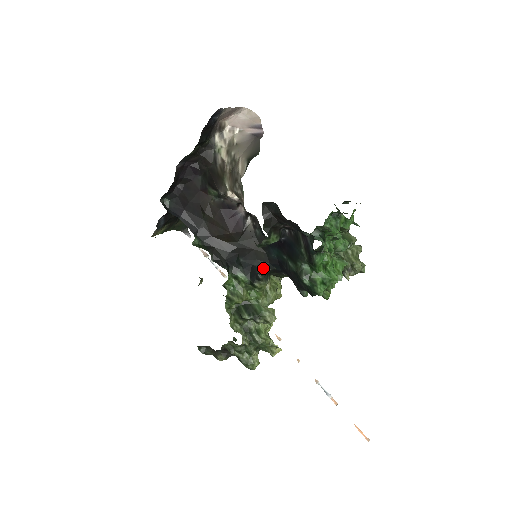
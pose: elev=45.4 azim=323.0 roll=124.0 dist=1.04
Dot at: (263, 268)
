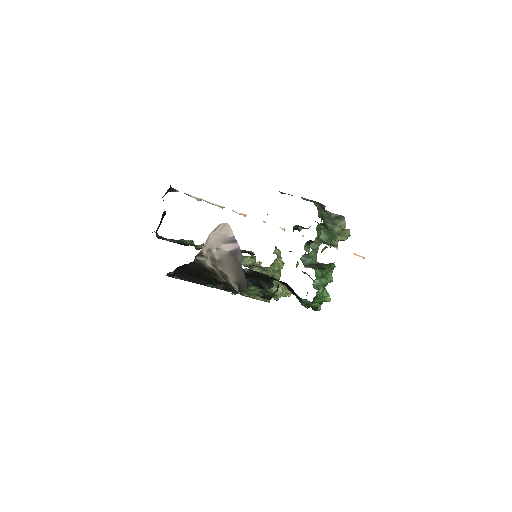
Dot at: (268, 282)
